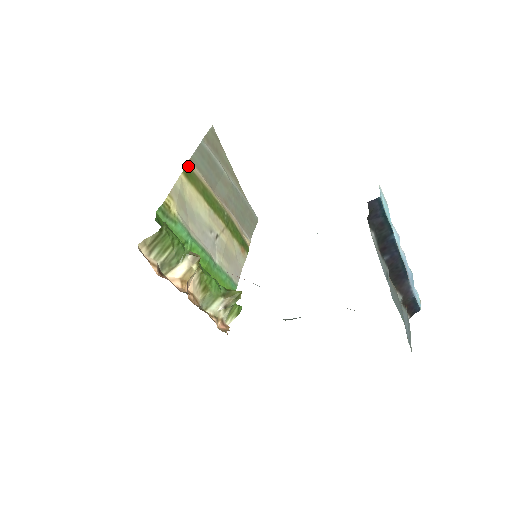
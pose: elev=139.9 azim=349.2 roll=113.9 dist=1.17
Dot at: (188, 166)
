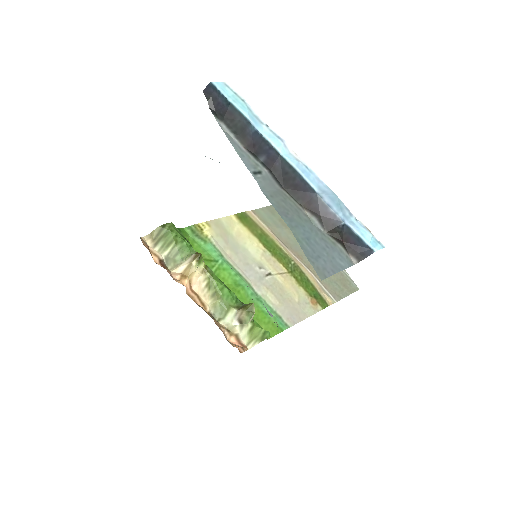
Dot at: (245, 213)
